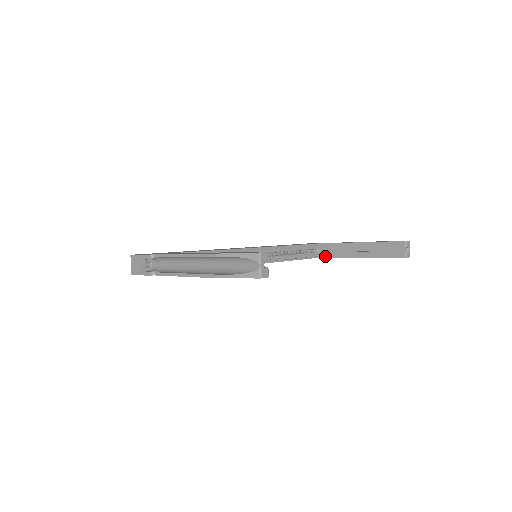
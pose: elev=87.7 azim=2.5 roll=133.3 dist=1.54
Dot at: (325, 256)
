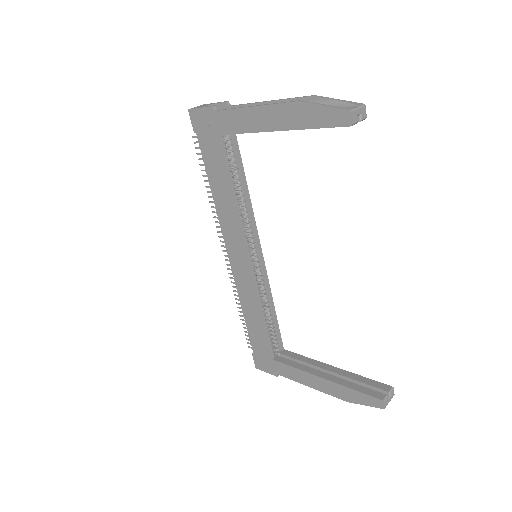
Dot at: (285, 362)
